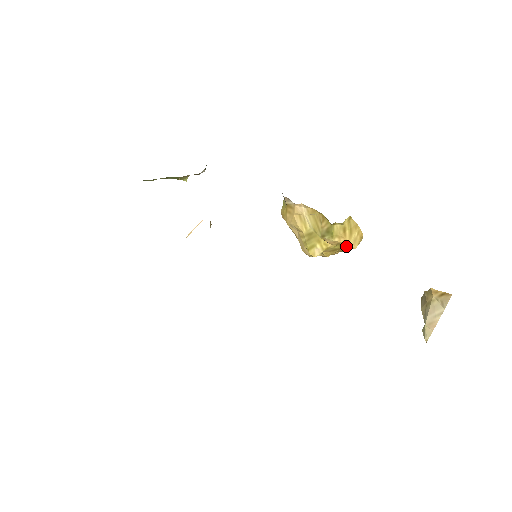
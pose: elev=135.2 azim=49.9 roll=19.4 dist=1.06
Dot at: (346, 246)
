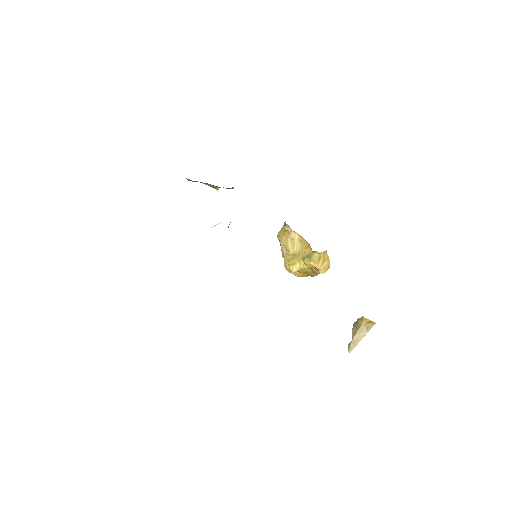
Dot at: (316, 271)
